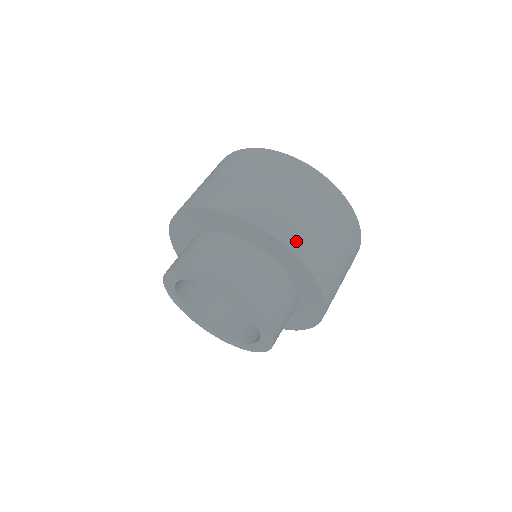
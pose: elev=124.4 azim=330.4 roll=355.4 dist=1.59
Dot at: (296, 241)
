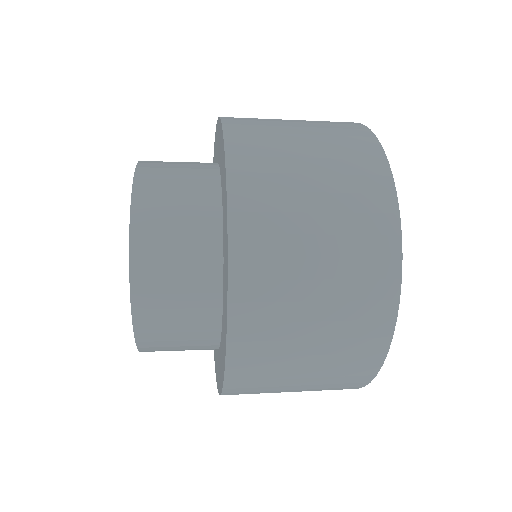
Dot at: (251, 226)
